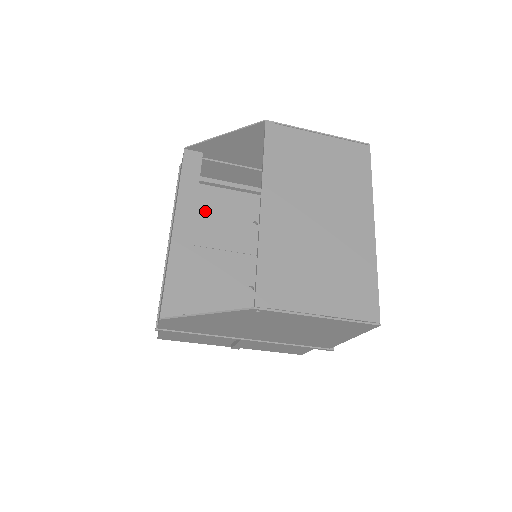
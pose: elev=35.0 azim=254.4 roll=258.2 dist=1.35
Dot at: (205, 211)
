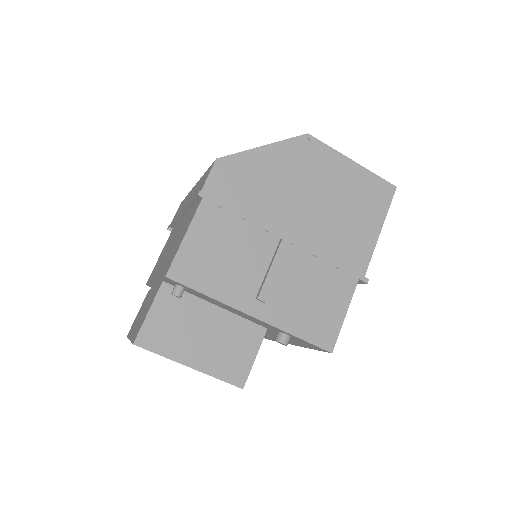
Dot at: occluded
